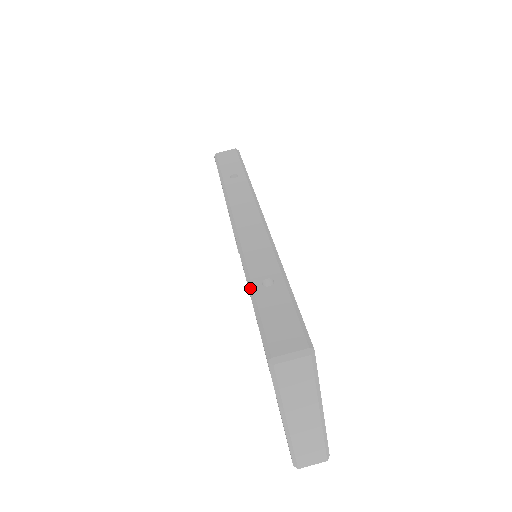
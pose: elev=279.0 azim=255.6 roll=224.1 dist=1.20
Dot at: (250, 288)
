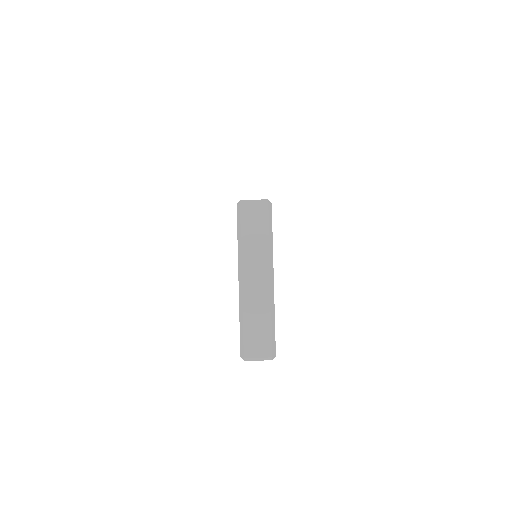
Dot at: occluded
